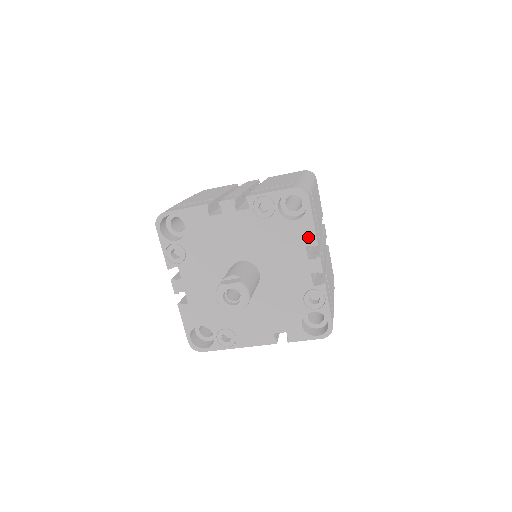
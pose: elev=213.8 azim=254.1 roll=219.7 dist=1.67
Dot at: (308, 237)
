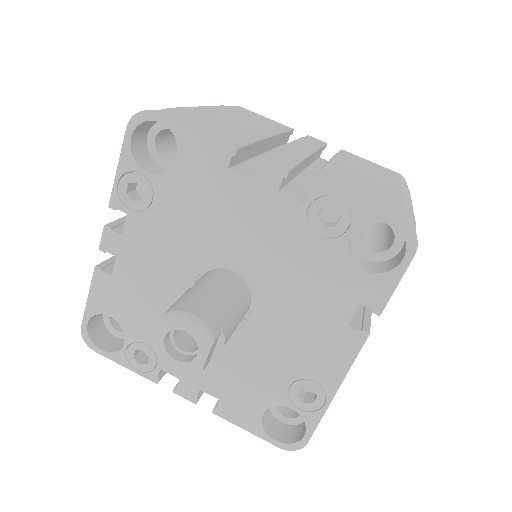
Dot at: (214, 155)
